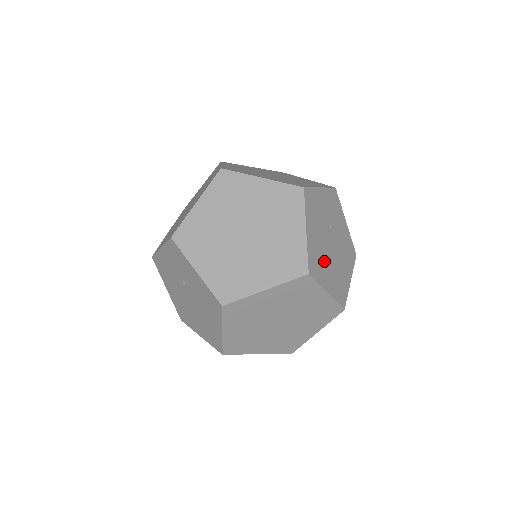
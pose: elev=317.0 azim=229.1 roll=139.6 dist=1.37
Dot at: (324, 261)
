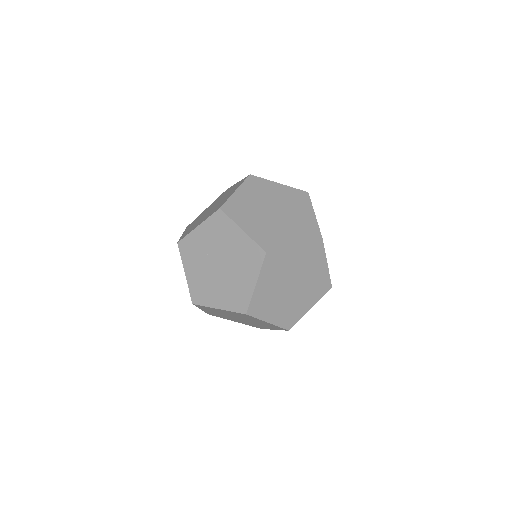
Dot at: occluded
